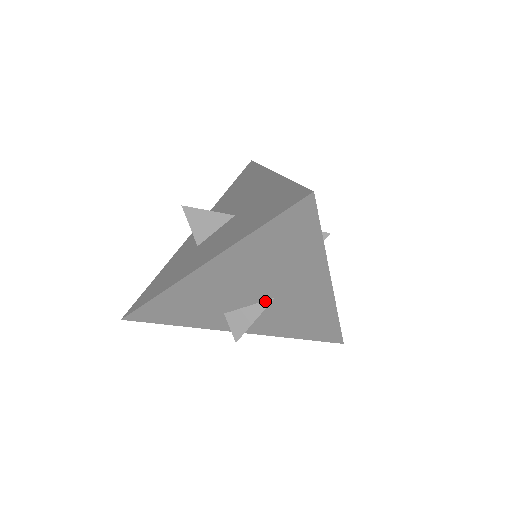
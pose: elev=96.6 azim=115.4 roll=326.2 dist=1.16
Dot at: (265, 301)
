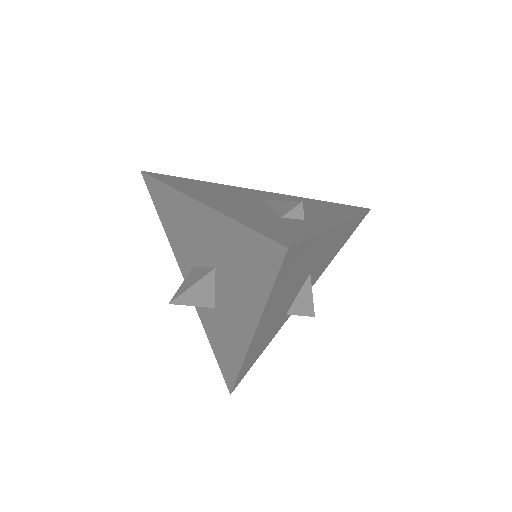
Dot at: (306, 282)
